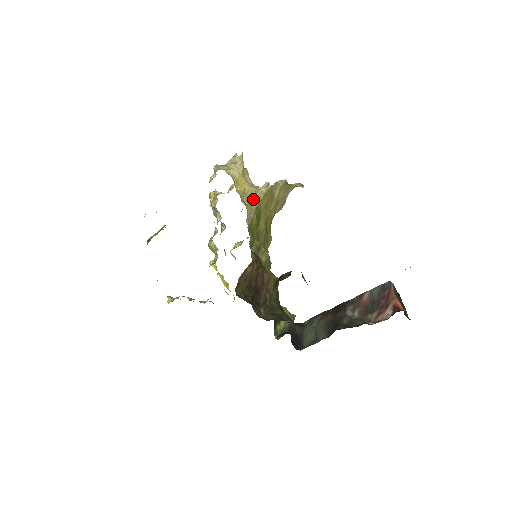
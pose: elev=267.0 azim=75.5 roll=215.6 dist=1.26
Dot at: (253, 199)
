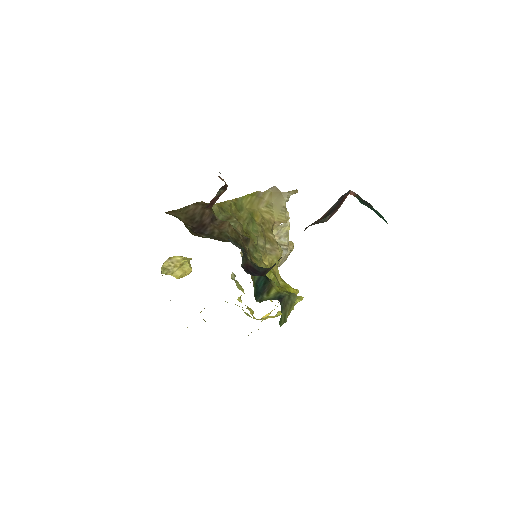
Dot at: occluded
